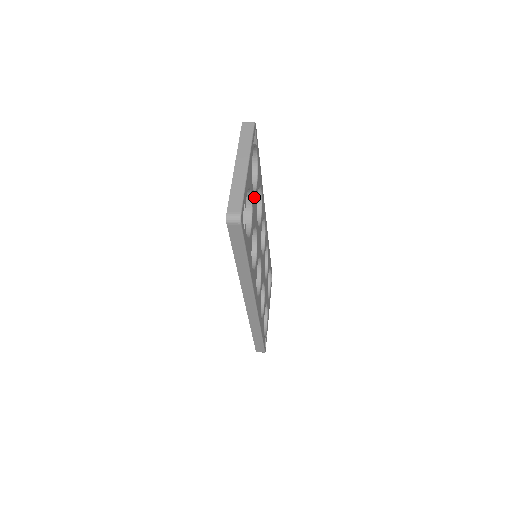
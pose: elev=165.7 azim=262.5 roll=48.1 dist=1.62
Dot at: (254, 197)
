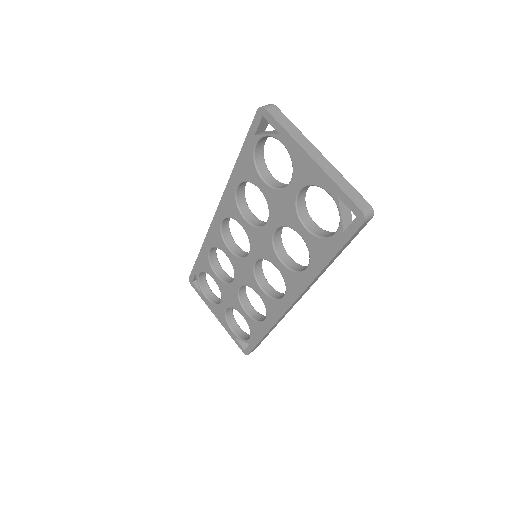
Dot at: occluded
